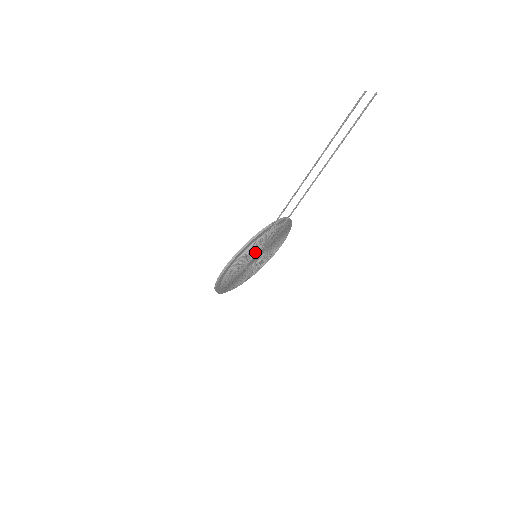
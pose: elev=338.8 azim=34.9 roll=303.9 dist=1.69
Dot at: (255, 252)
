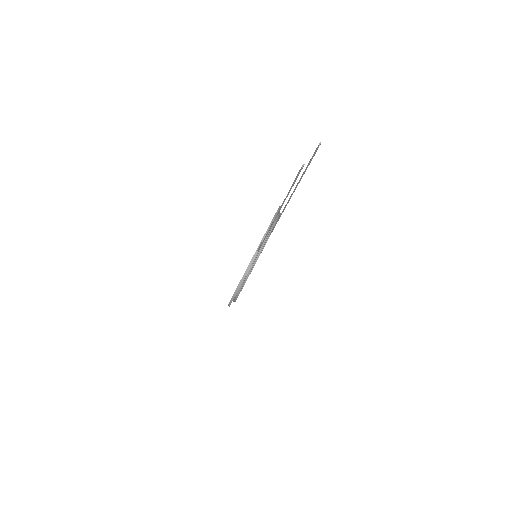
Dot at: occluded
